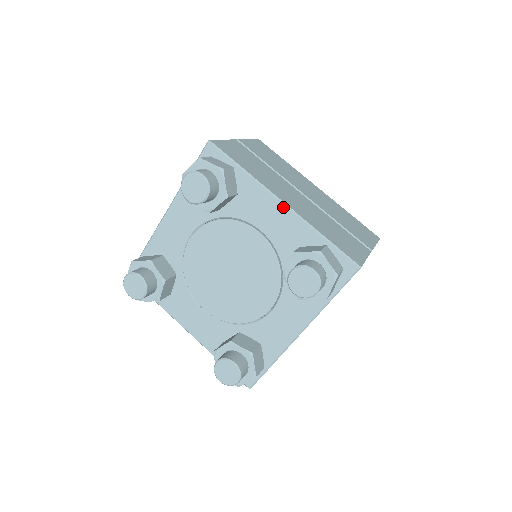
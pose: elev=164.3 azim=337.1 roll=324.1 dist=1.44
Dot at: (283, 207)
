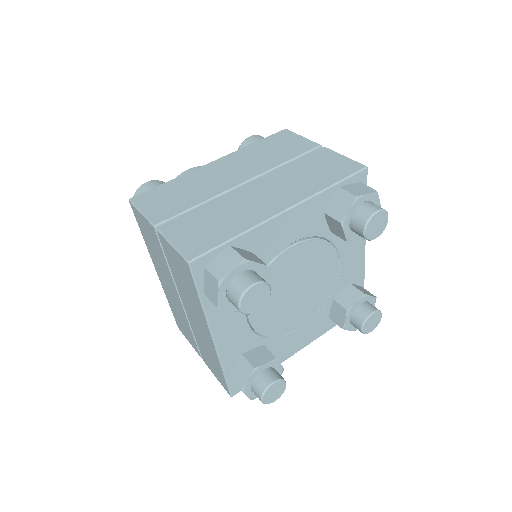
Dot at: (364, 250)
